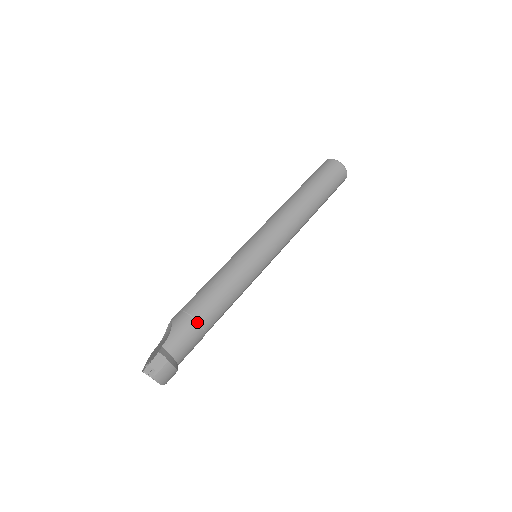
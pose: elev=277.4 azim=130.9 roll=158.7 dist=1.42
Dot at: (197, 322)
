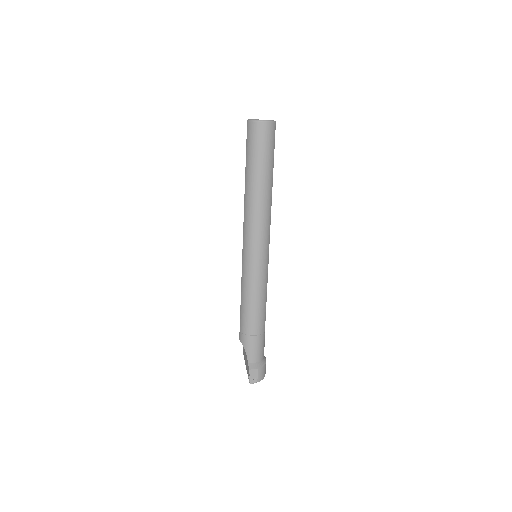
Dot at: (255, 336)
